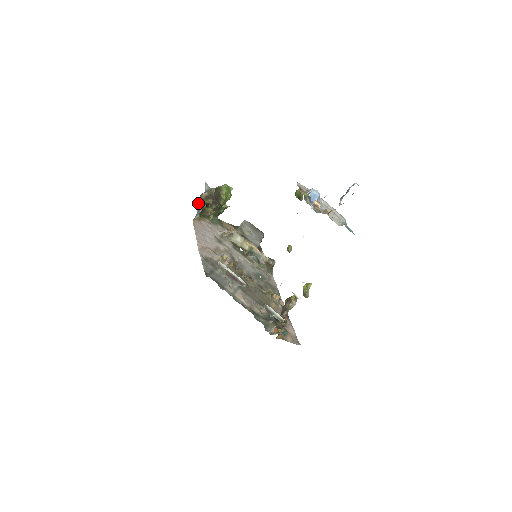
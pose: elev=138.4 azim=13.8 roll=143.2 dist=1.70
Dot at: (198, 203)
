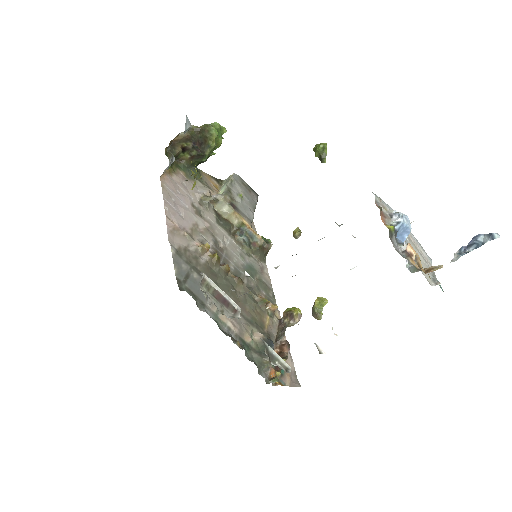
Dot at: occluded
